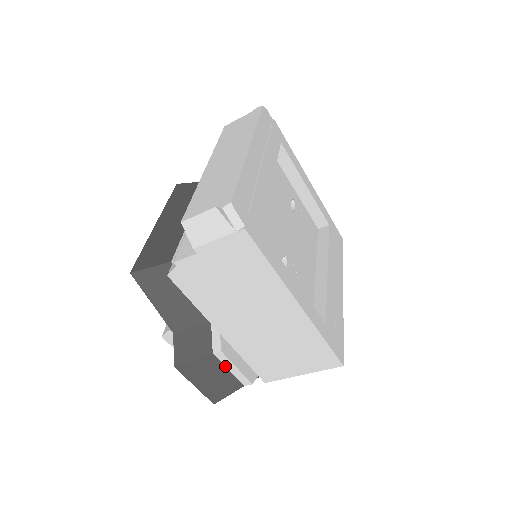
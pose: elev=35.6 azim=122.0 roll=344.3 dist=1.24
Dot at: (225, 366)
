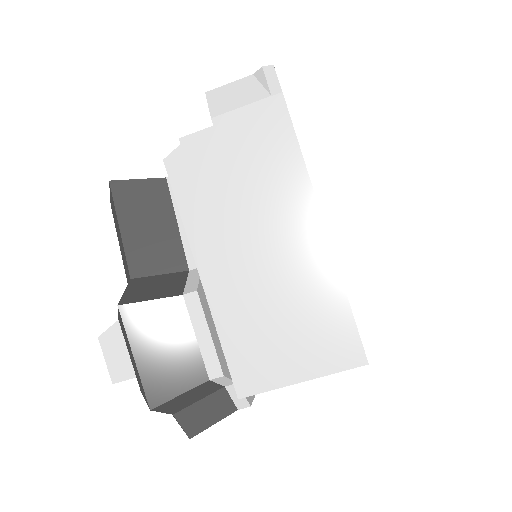
Dot at: (193, 327)
